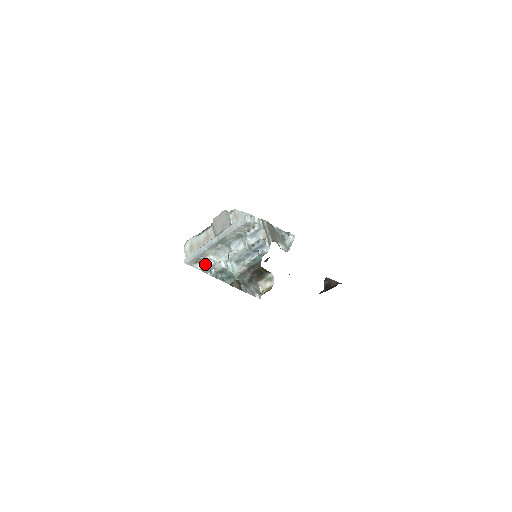
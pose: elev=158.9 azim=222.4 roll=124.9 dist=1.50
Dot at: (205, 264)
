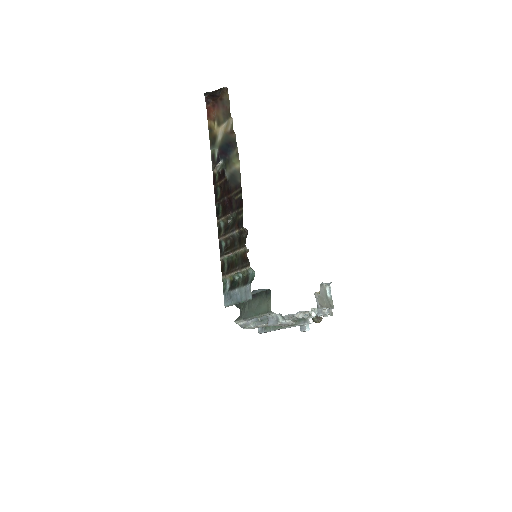
Dot at: occluded
